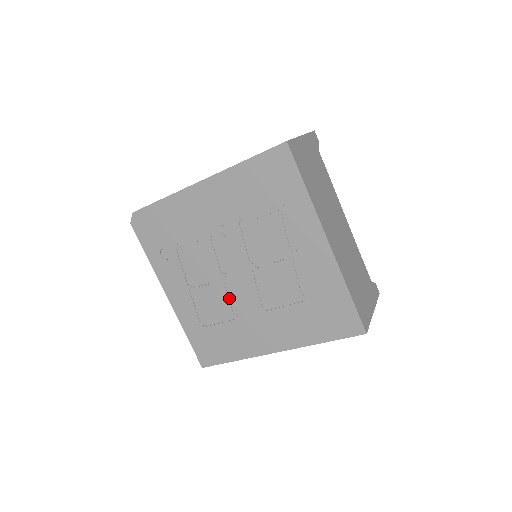
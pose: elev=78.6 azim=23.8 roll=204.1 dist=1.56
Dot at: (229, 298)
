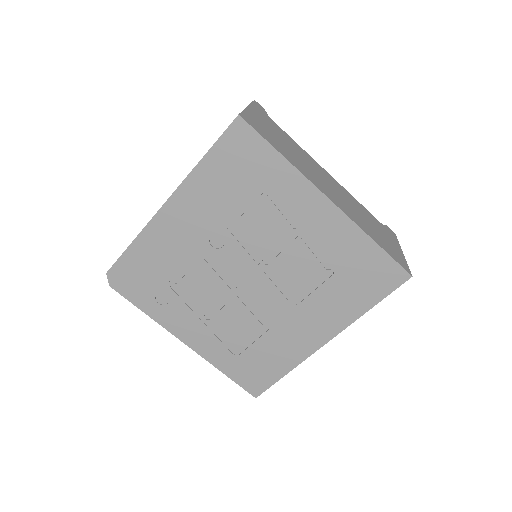
Dot at: (251, 312)
